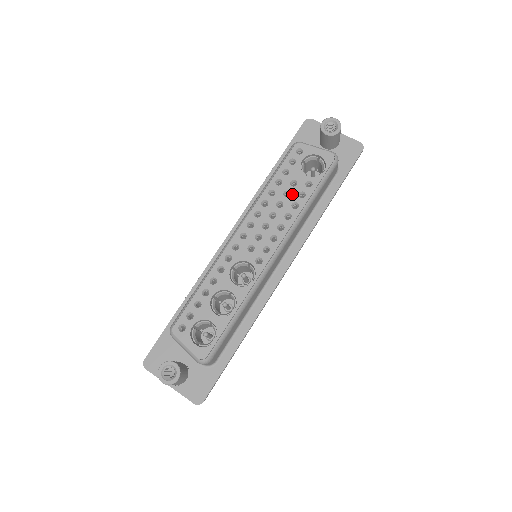
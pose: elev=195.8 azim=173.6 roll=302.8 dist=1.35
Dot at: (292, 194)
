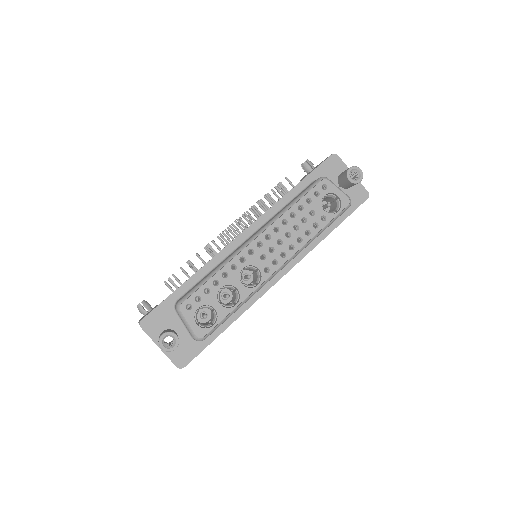
Dot at: (308, 222)
